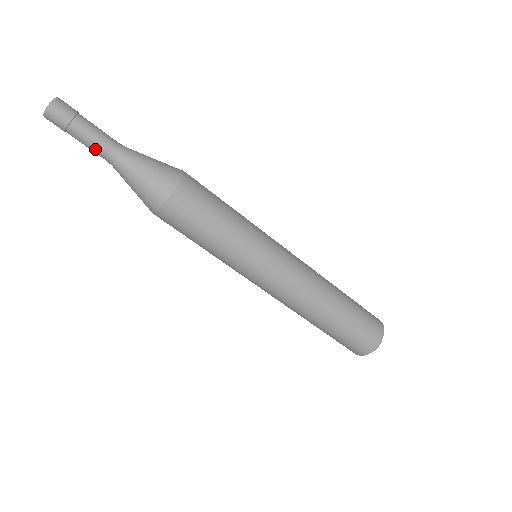
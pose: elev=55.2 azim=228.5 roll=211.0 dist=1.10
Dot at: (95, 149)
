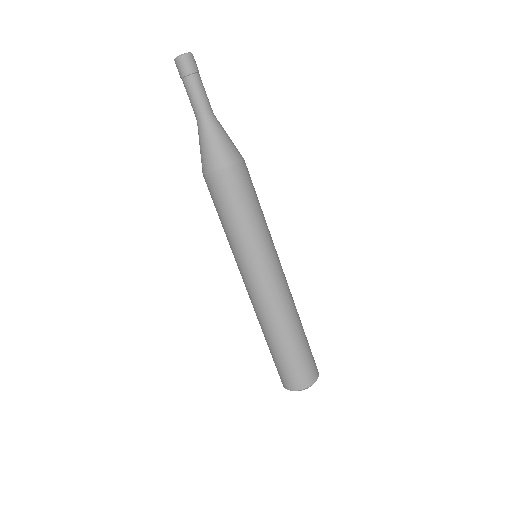
Dot at: (198, 101)
